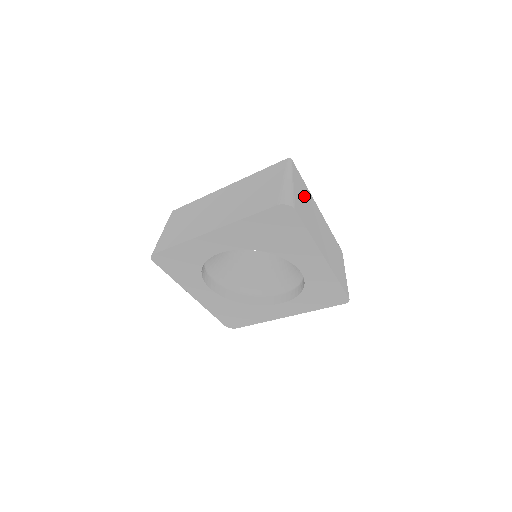
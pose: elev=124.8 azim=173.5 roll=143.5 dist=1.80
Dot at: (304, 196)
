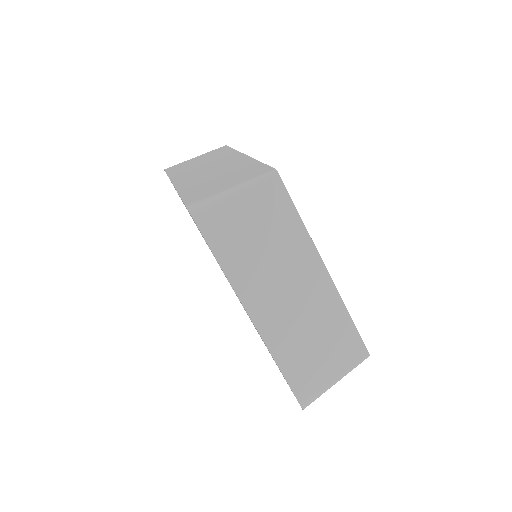
Dot at: occluded
